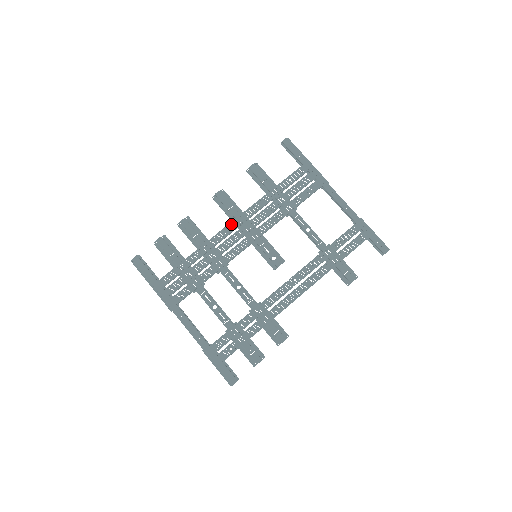
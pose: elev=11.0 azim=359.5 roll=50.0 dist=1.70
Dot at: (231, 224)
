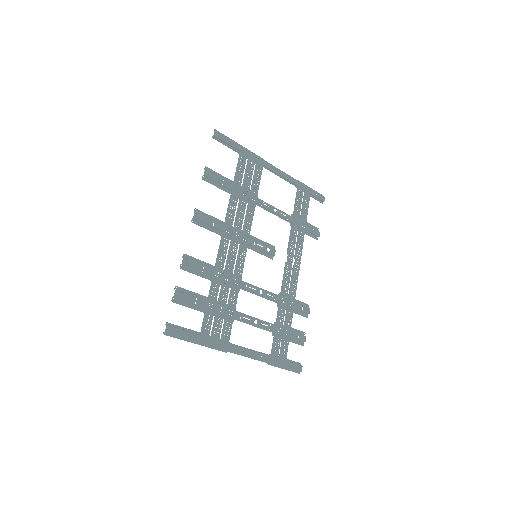
Dot at: (223, 239)
